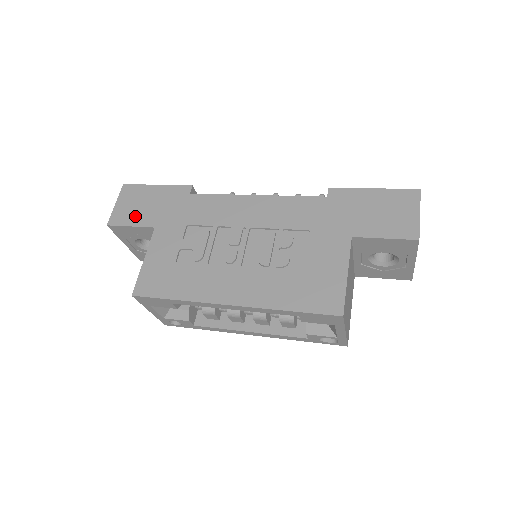
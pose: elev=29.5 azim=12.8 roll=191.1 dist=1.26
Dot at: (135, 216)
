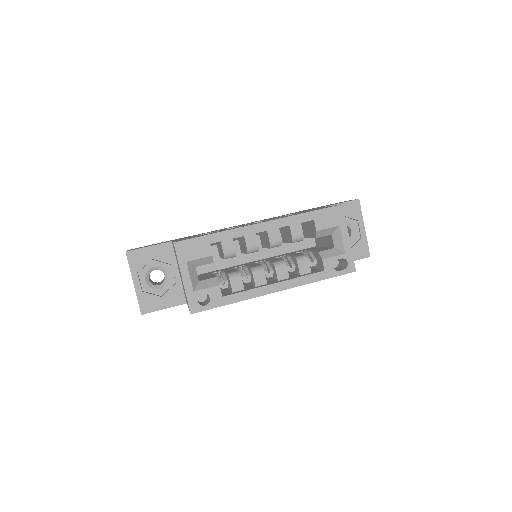
Dot at: occluded
